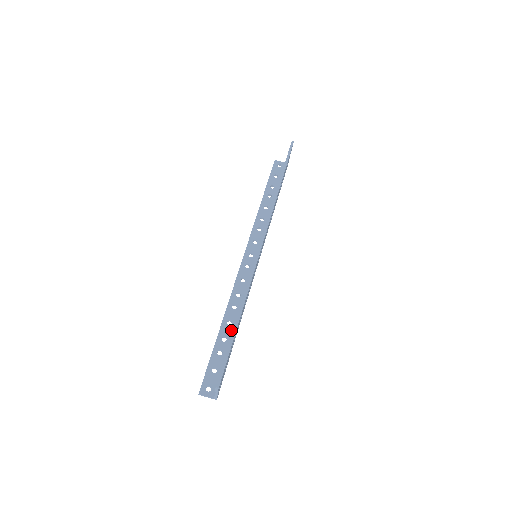
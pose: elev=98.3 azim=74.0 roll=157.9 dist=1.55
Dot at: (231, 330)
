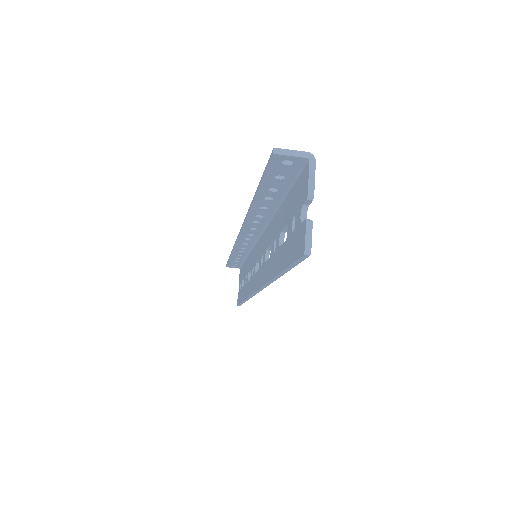
Dot at: (243, 257)
